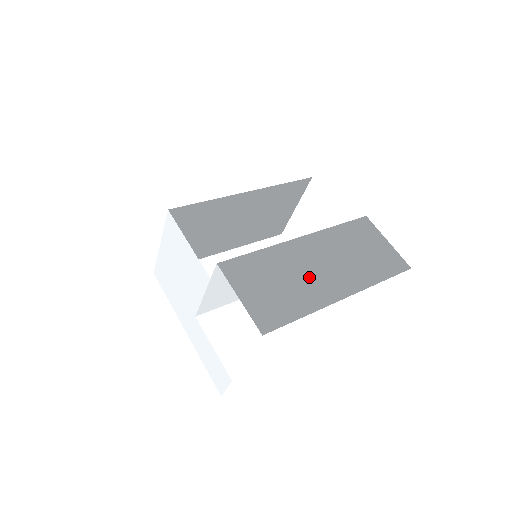
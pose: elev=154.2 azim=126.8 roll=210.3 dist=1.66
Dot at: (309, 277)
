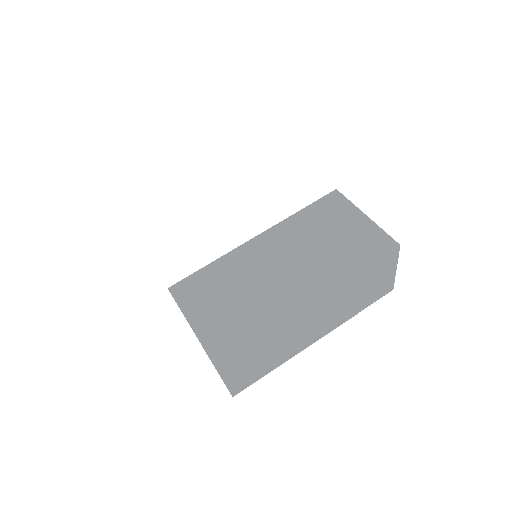
Dot at: (296, 339)
